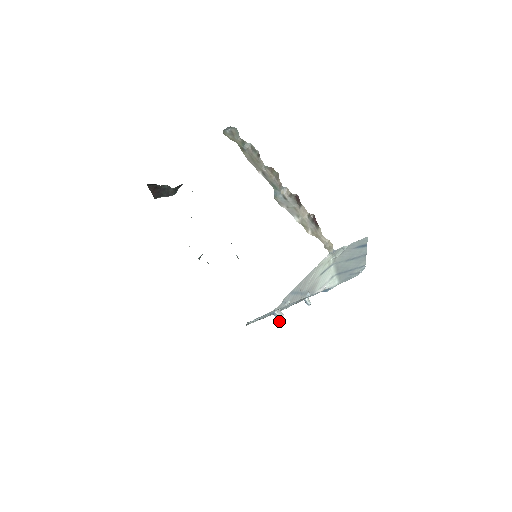
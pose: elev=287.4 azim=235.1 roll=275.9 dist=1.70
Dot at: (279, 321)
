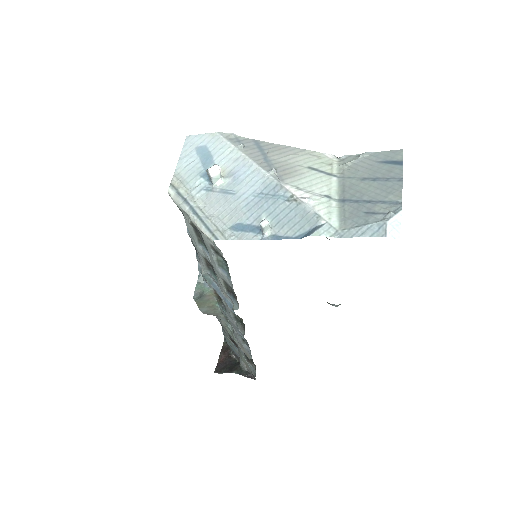
Dot at: (208, 170)
